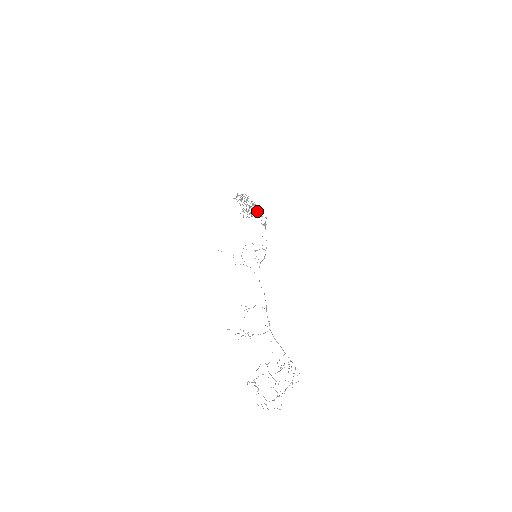
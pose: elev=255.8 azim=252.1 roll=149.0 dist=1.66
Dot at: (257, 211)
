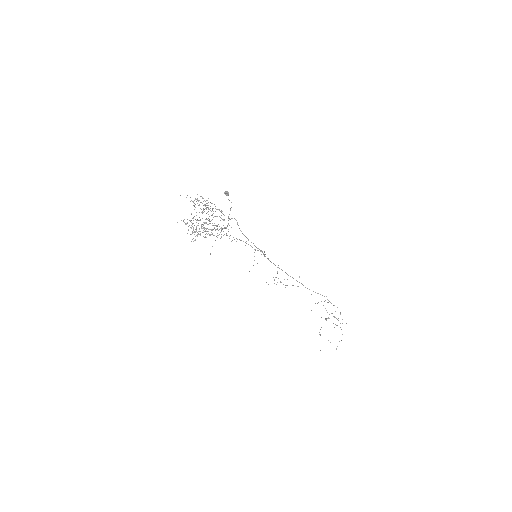
Dot at: occluded
